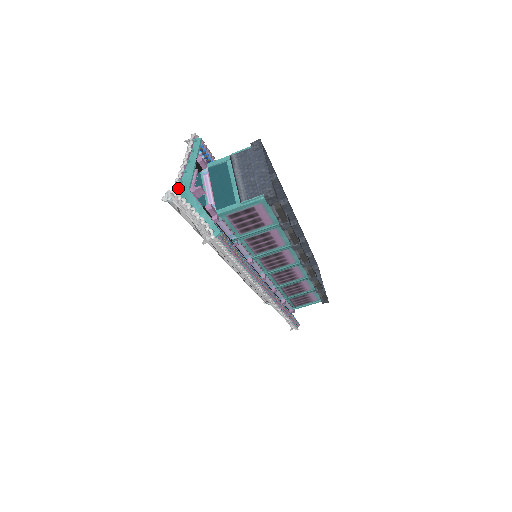
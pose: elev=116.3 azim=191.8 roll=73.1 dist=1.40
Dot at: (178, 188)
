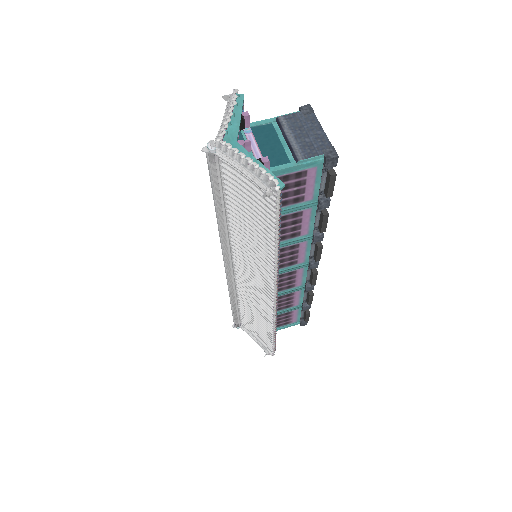
Dot at: (223, 139)
